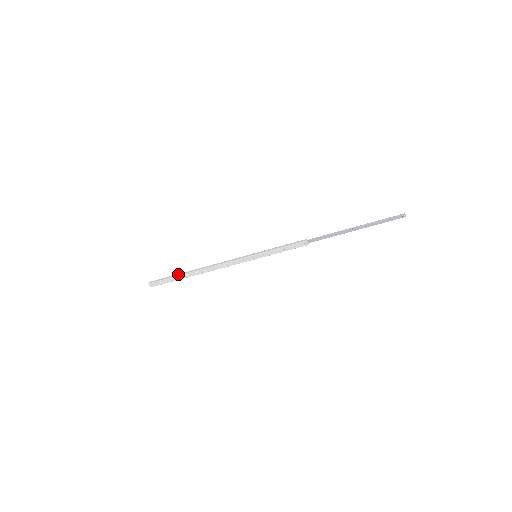
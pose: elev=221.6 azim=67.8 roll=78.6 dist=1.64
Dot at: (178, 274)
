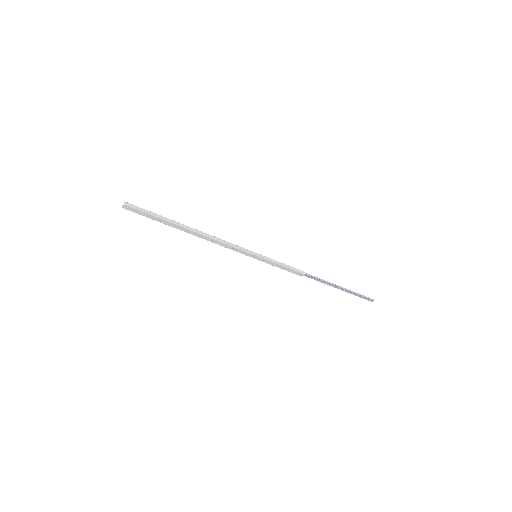
Dot at: (168, 219)
